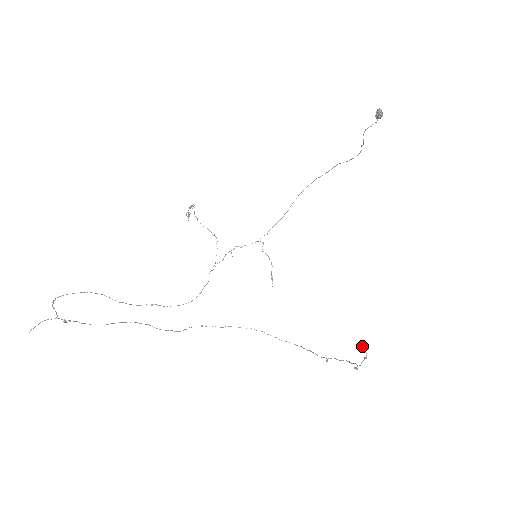
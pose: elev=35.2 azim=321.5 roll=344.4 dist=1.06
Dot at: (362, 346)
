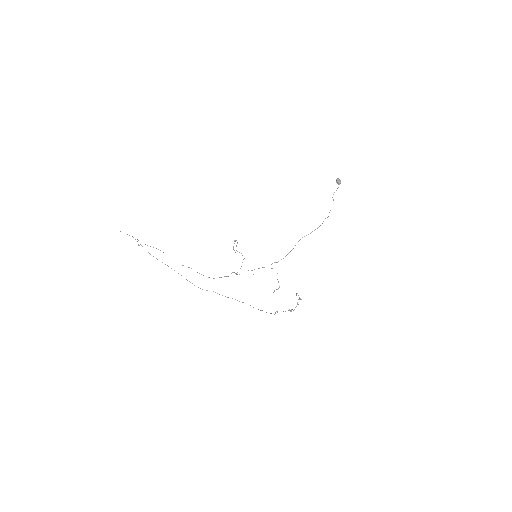
Dot at: (296, 294)
